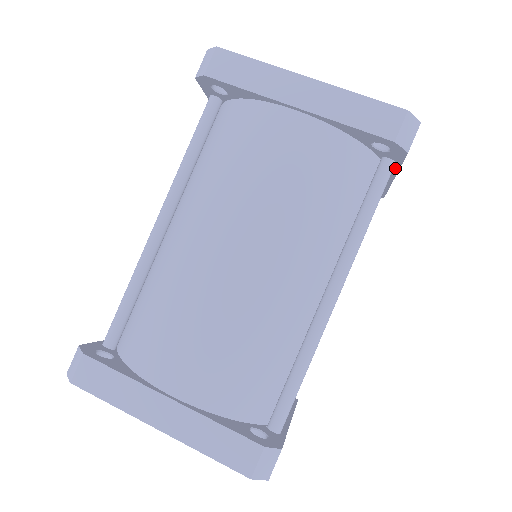
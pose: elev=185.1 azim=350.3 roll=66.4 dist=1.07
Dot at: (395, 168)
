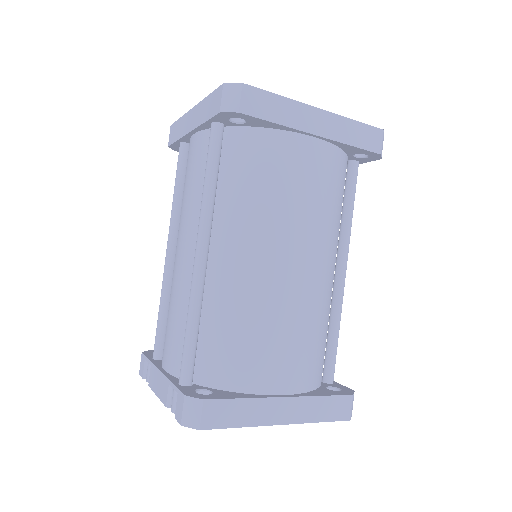
Dot at: occluded
